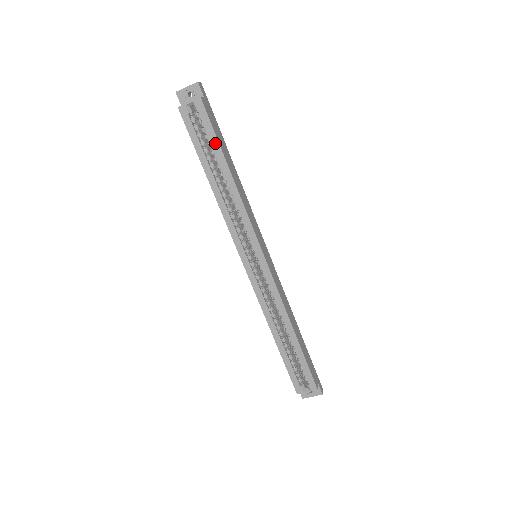
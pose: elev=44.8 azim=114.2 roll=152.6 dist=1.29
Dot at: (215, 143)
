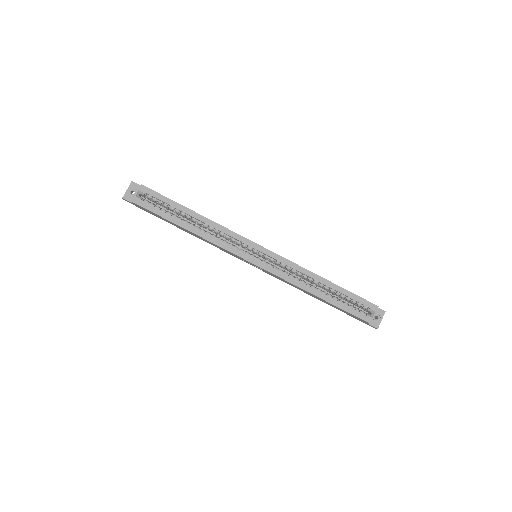
Dot at: (171, 203)
